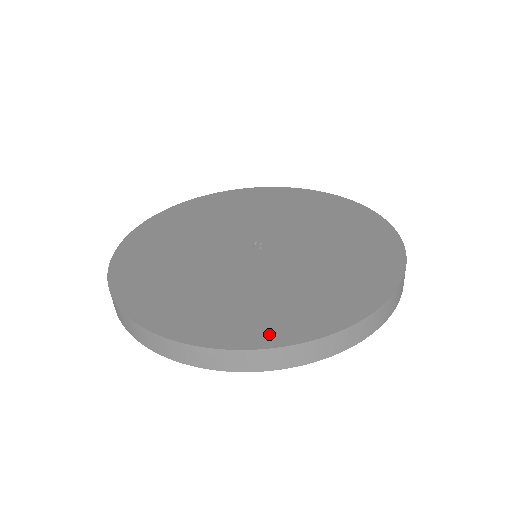
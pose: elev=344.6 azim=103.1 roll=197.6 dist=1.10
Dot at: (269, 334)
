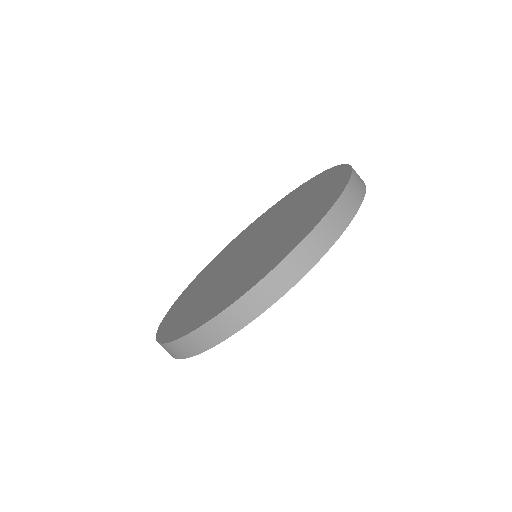
Dot at: (232, 298)
